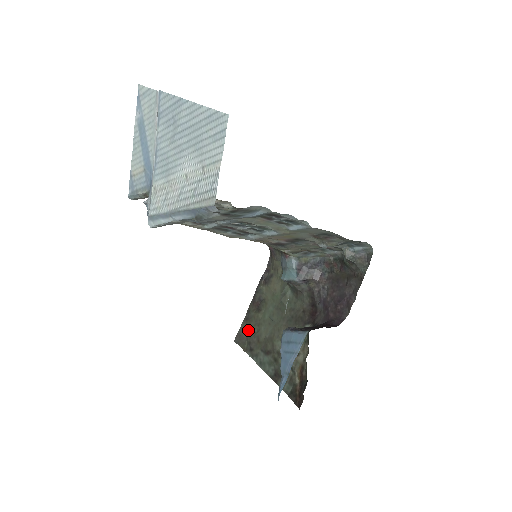
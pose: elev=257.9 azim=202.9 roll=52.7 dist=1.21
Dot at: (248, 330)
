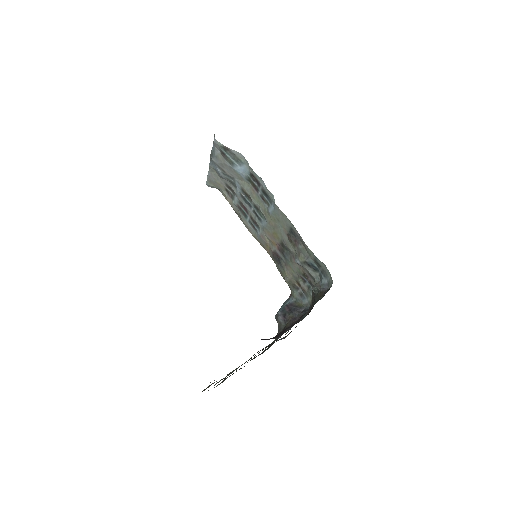
Dot at: occluded
